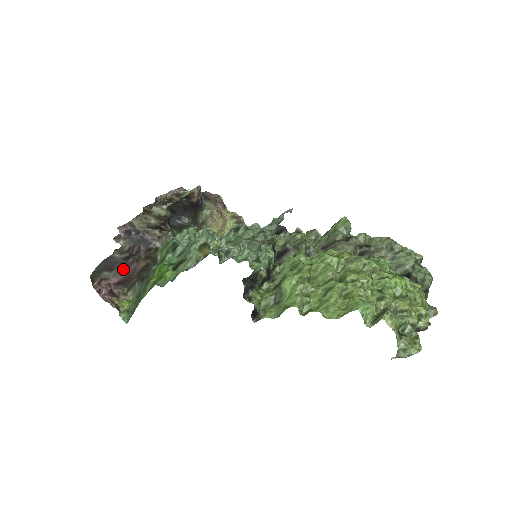
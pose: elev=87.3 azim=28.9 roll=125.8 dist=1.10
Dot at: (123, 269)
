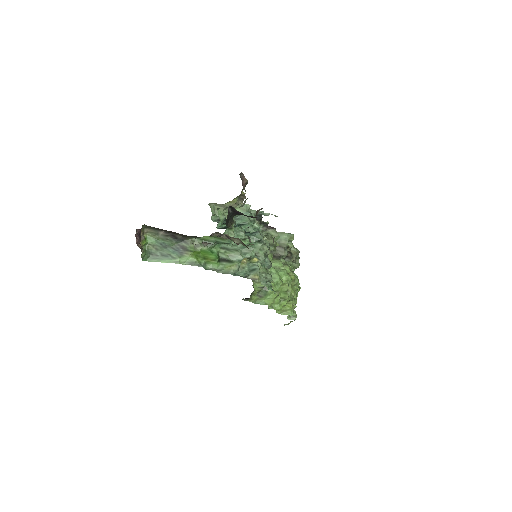
Dot at: occluded
